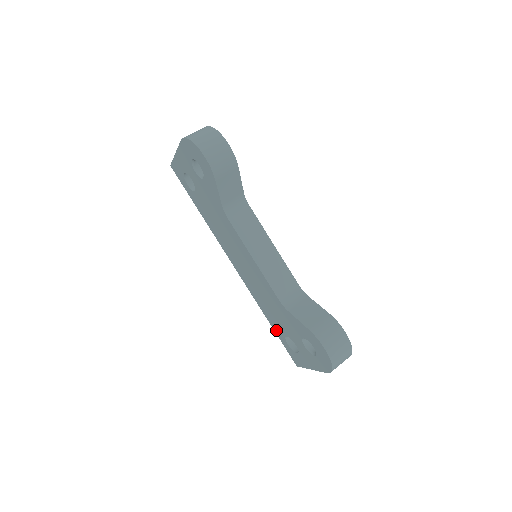
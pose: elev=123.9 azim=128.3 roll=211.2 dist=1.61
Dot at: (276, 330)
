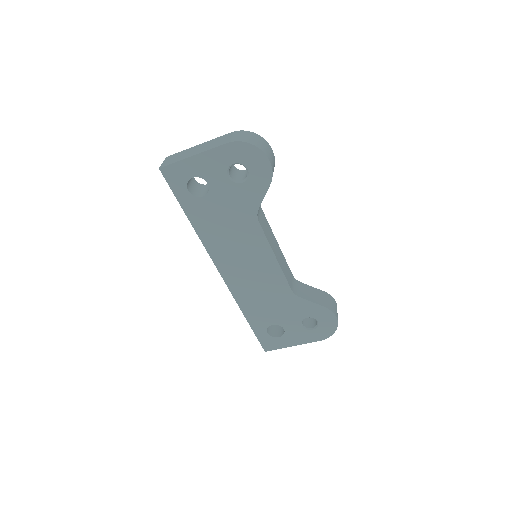
Dot at: (255, 324)
